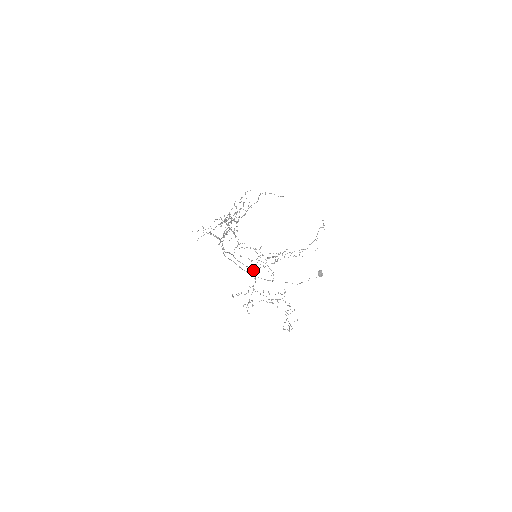
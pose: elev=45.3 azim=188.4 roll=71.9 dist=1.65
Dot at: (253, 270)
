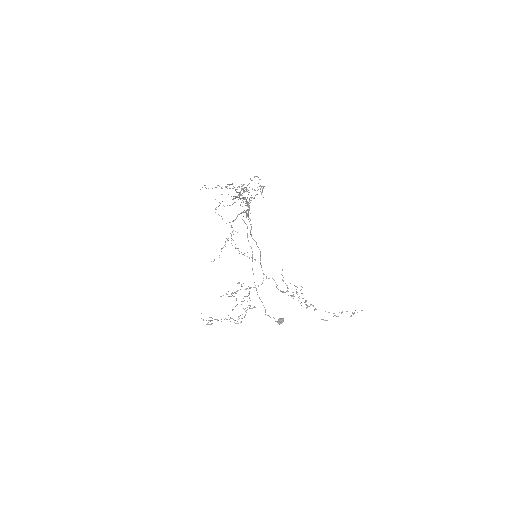
Dot at: occluded
